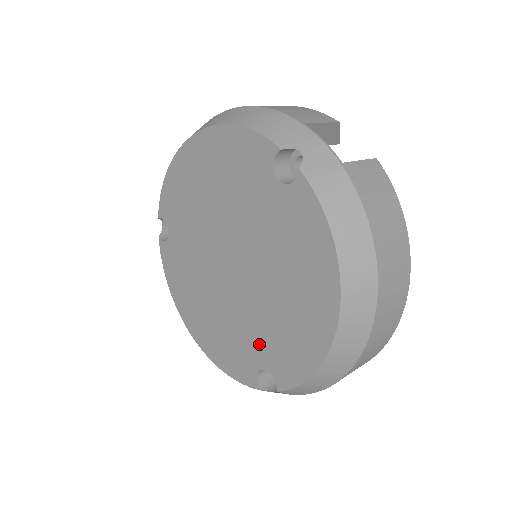
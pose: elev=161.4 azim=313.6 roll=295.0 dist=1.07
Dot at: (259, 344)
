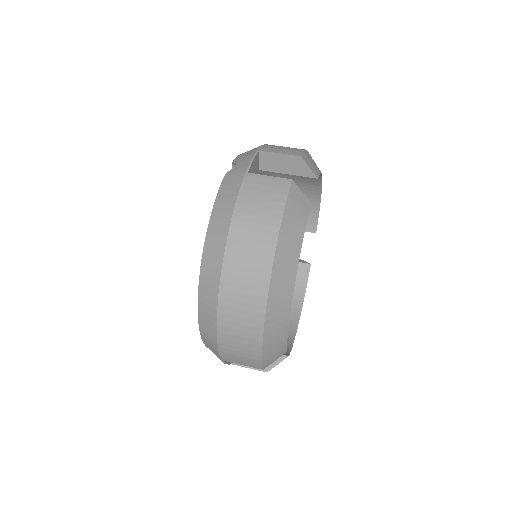
Dot at: occluded
